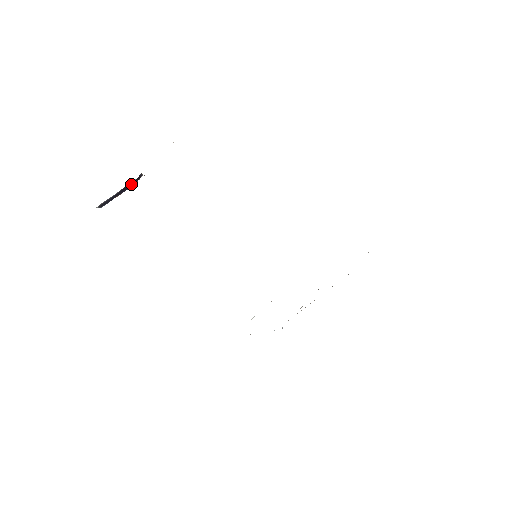
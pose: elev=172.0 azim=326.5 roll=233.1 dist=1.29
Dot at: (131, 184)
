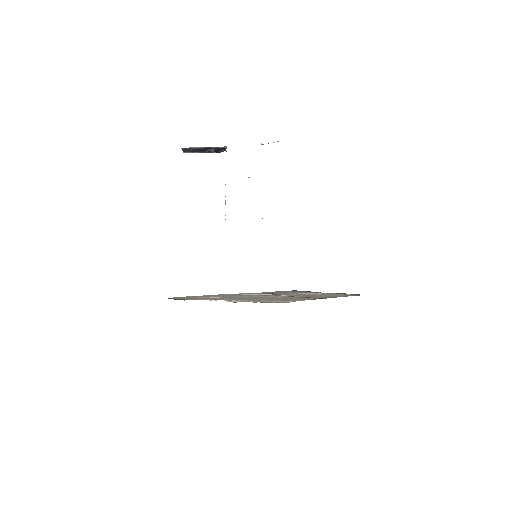
Dot at: (214, 149)
